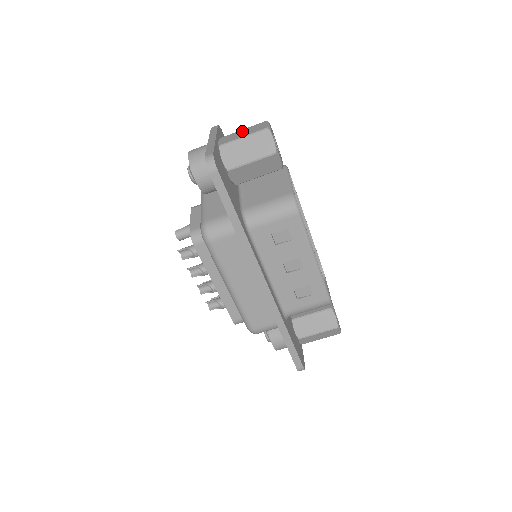
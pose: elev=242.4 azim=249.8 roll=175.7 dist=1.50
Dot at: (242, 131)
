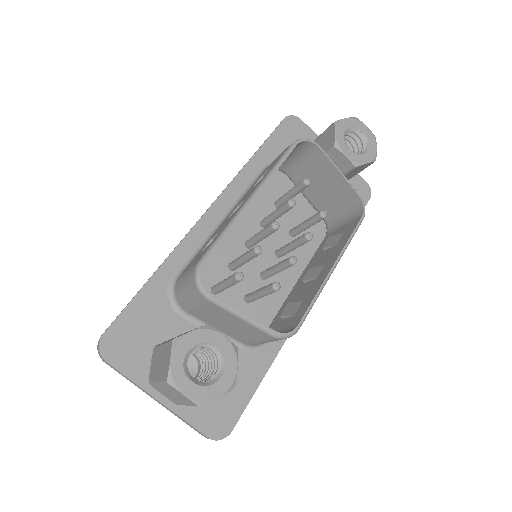
Dot at: (164, 390)
